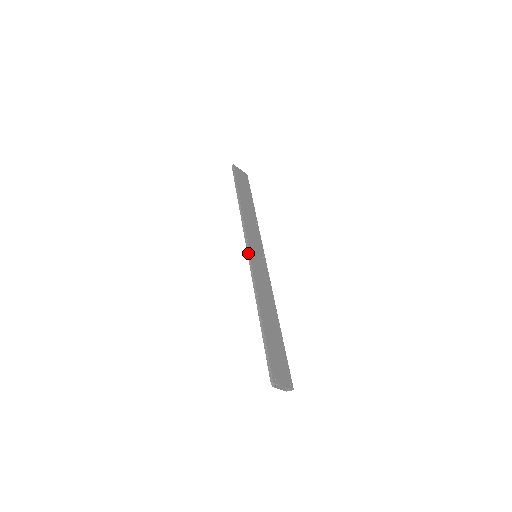
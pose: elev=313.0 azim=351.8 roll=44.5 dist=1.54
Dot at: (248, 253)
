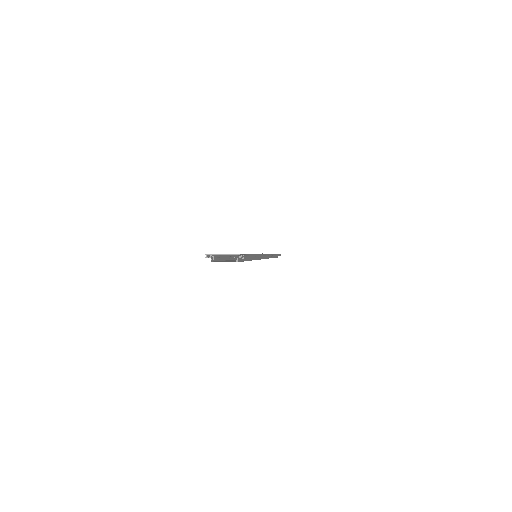
Dot at: occluded
